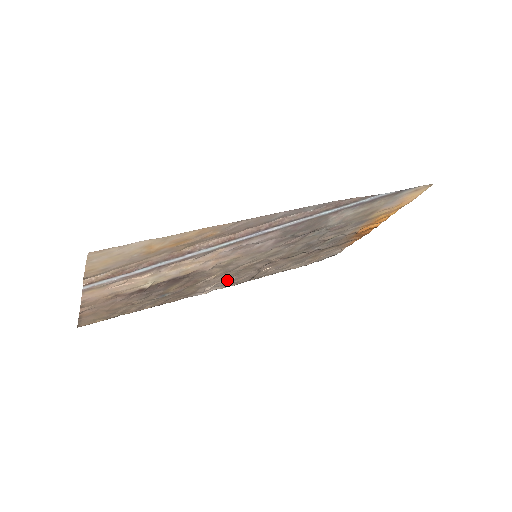
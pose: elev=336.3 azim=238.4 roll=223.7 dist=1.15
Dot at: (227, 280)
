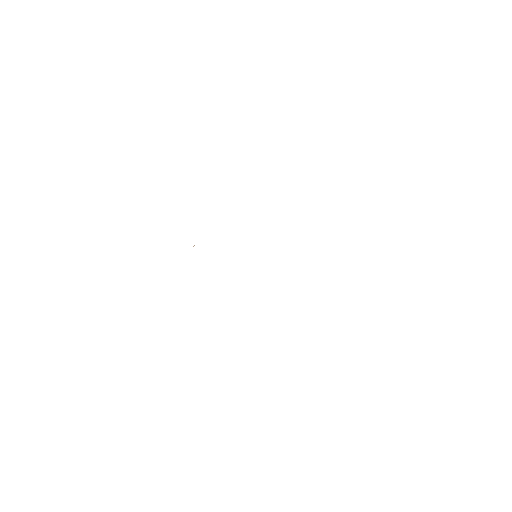
Dot at: occluded
